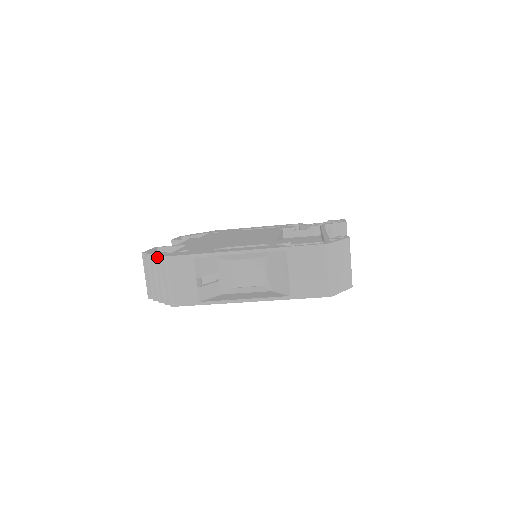
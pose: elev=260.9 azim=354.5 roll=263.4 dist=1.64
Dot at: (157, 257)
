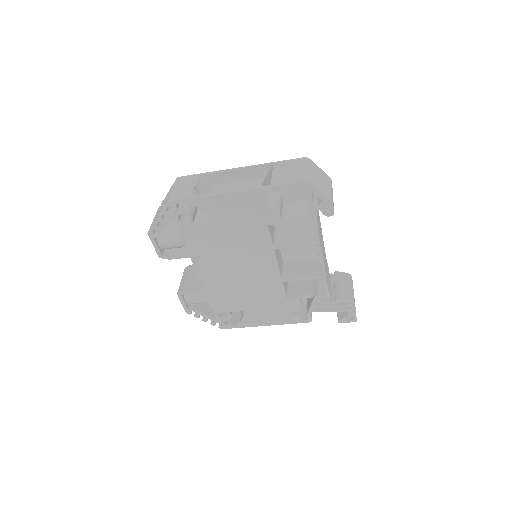
Dot at: occluded
